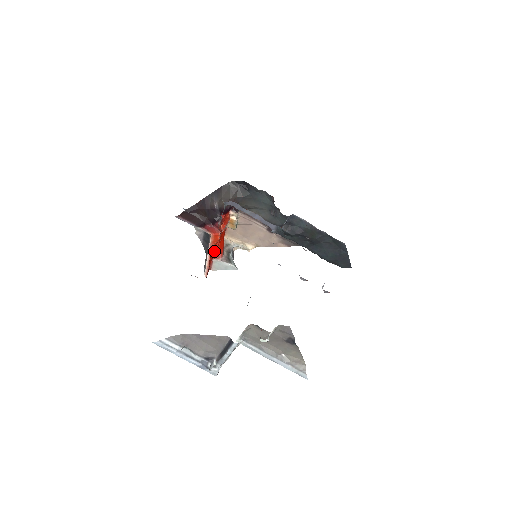
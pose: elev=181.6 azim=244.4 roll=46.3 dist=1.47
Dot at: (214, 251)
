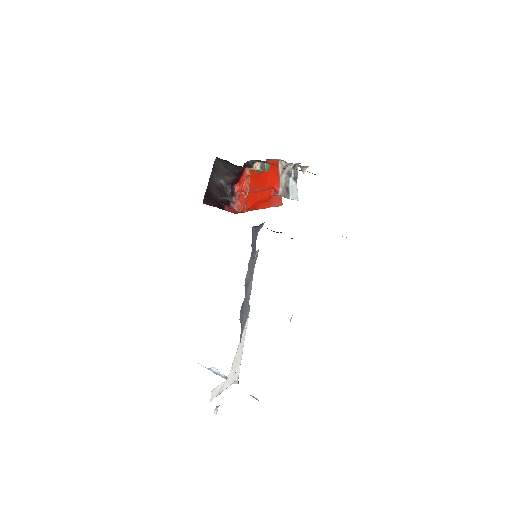
Dot at: (261, 200)
